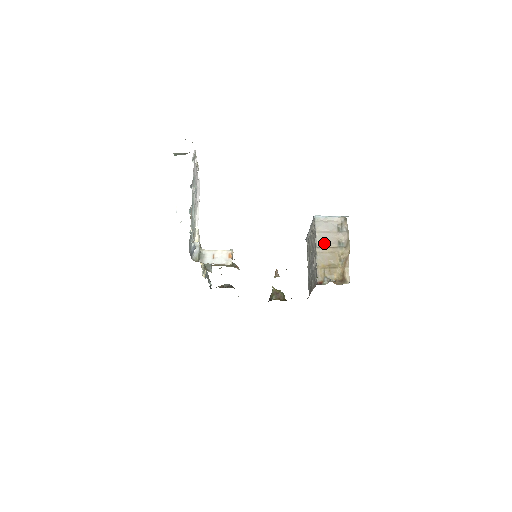
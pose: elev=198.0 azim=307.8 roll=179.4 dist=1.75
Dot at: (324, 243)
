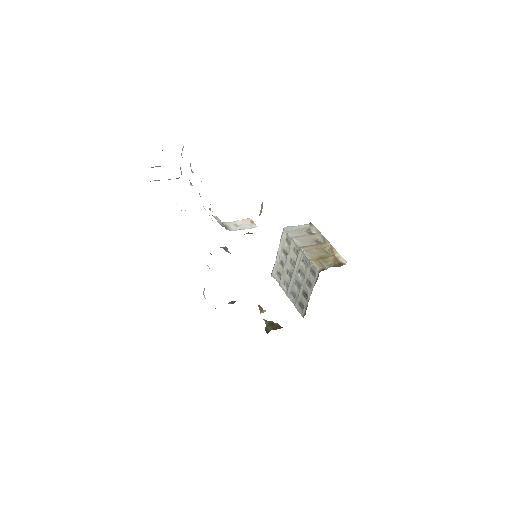
Dot at: (305, 243)
